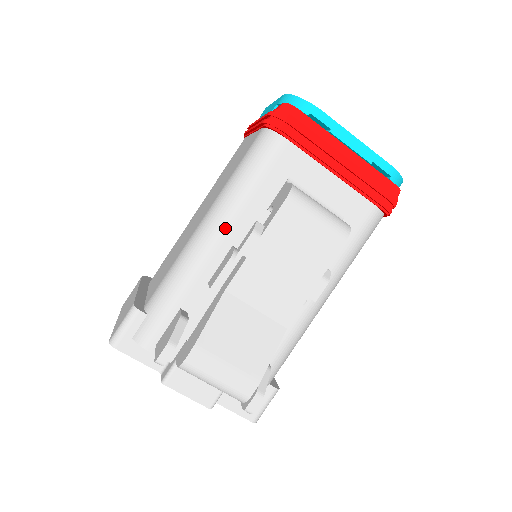
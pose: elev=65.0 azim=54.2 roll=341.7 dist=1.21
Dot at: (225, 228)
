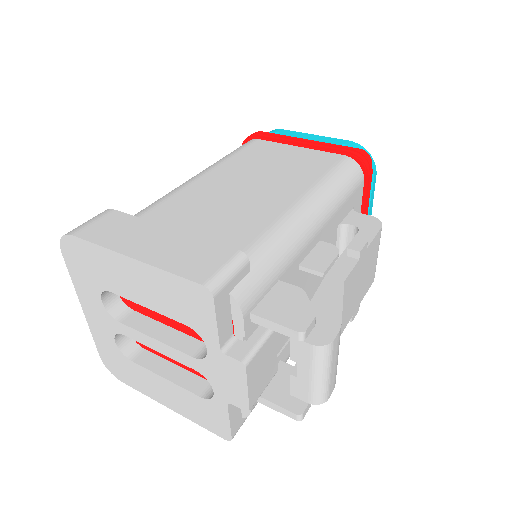
Dot at: (325, 221)
